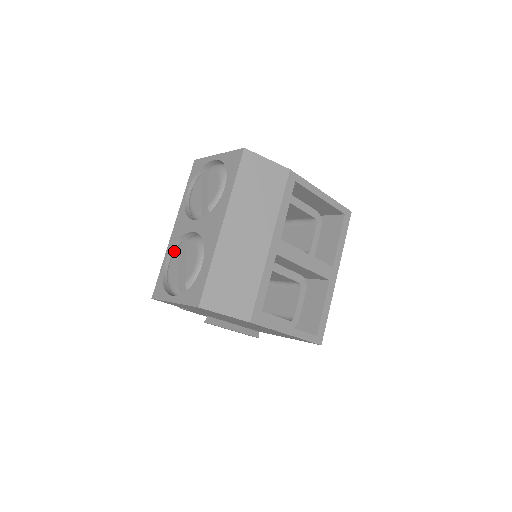
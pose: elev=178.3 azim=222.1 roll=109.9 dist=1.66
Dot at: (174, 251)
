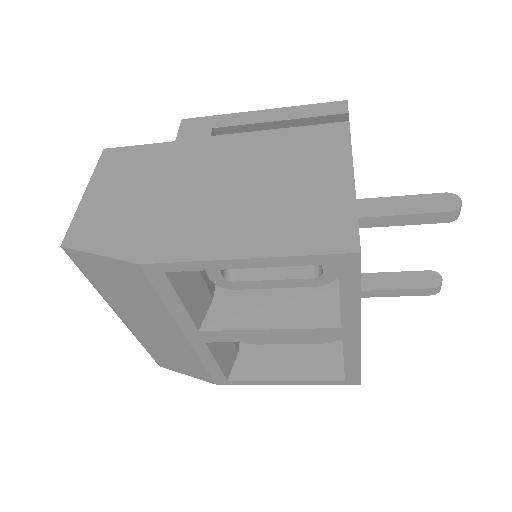
Dot at: occluded
